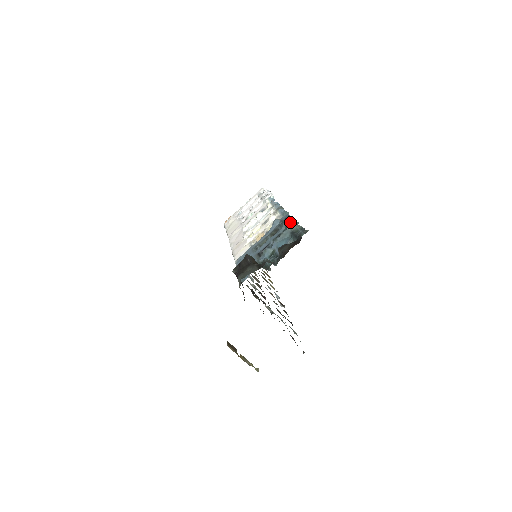
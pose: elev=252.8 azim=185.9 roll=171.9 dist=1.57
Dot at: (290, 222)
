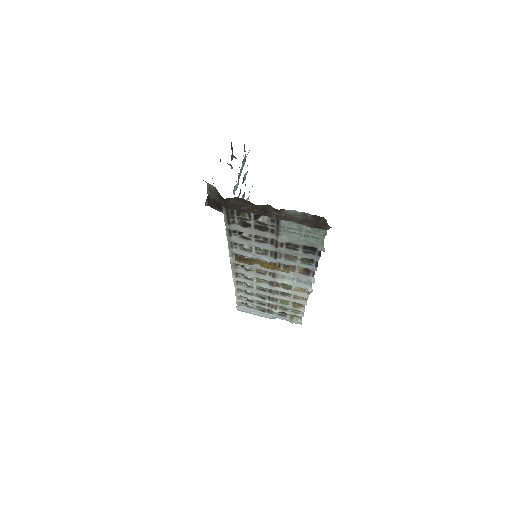
Dot at: (247, 171)
